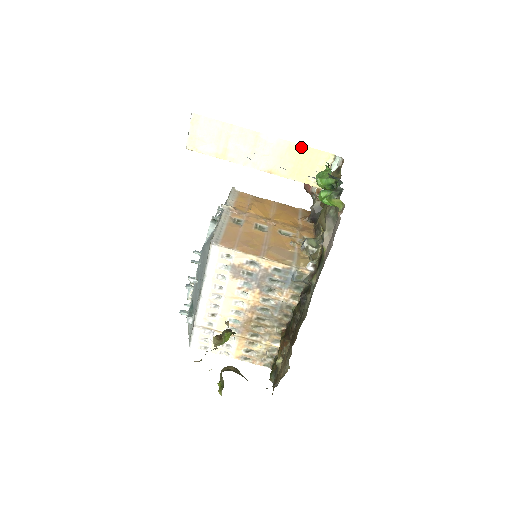
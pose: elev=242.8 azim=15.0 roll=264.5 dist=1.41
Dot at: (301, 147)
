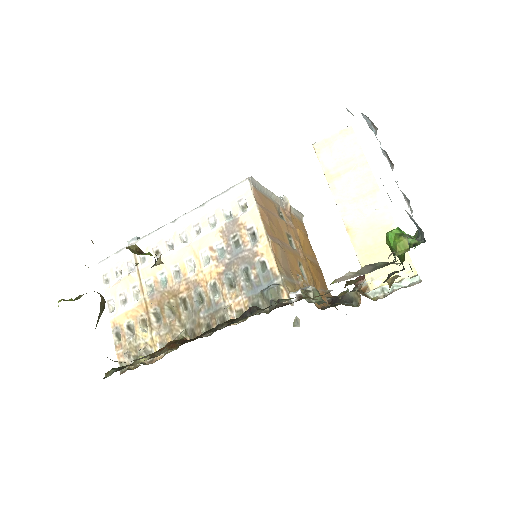
Dot at: occluded
